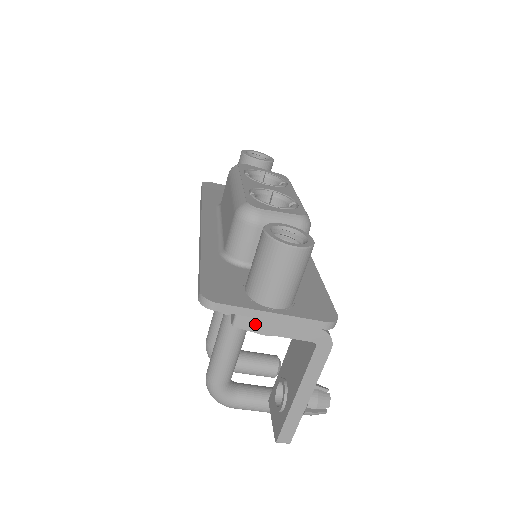
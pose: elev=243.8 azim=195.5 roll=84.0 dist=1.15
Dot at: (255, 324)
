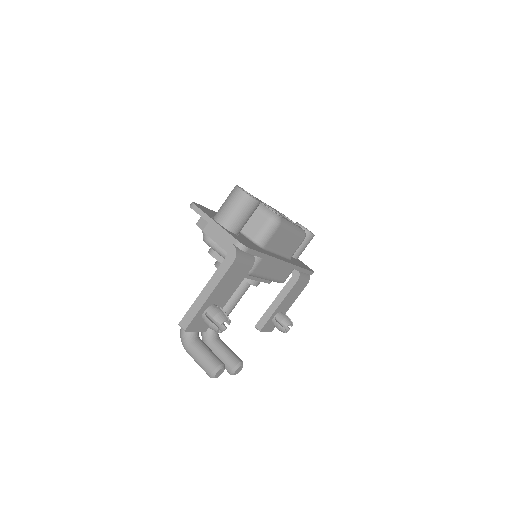
Dot at: (205, 226)
